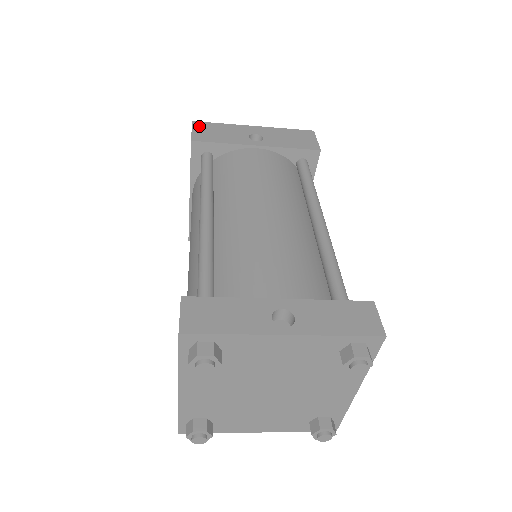
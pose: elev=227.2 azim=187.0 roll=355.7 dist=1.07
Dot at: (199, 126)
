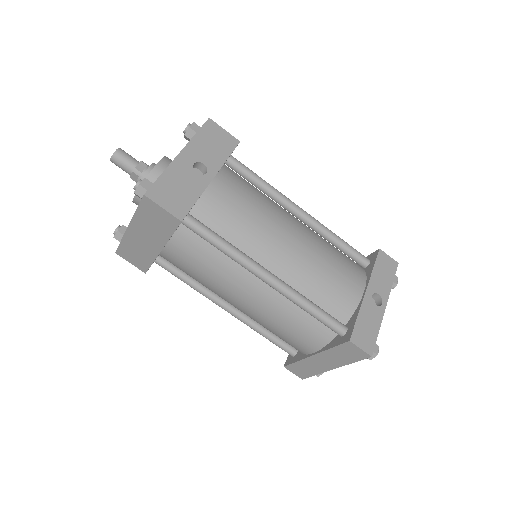
Dot at: (158, 196)
